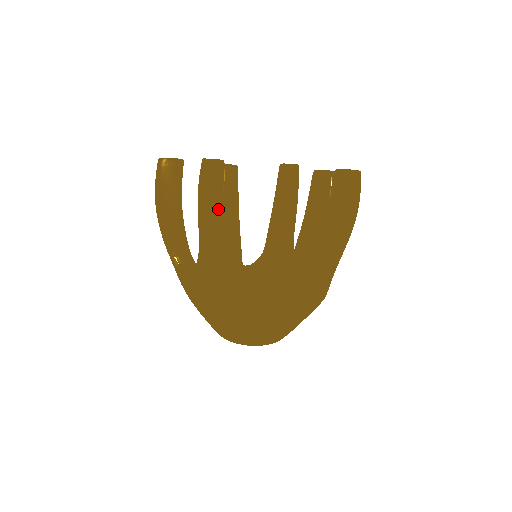
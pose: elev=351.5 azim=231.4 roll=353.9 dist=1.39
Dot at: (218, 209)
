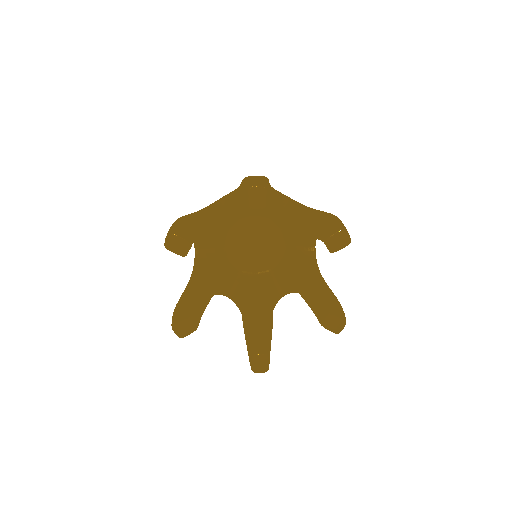
Dot at: occluded
